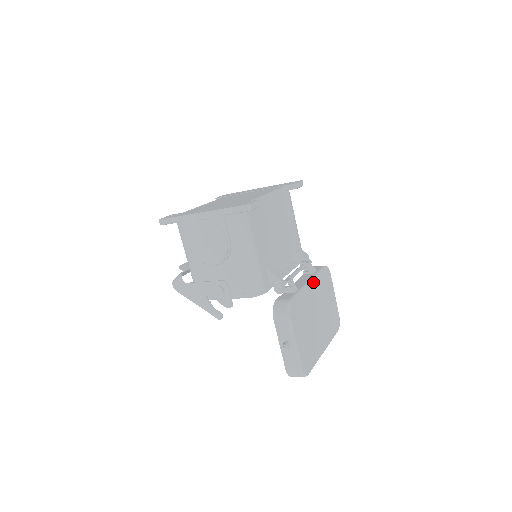
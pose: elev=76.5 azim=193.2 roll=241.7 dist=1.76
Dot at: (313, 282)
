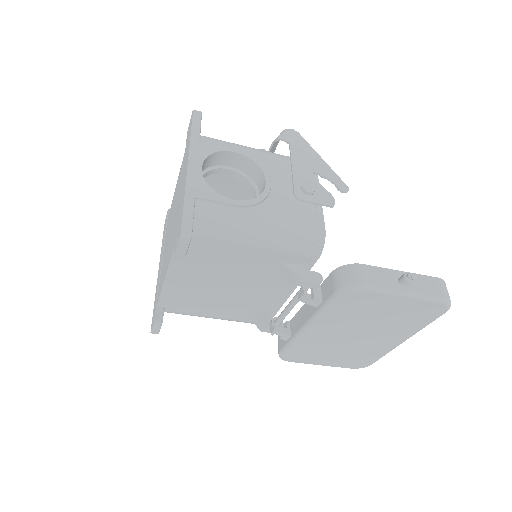
Dot at: (313, 325)
